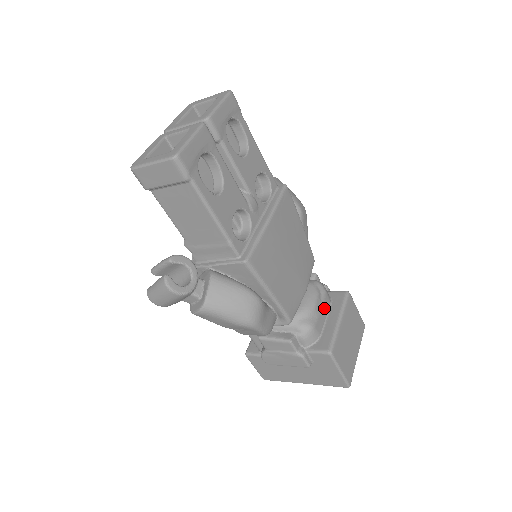
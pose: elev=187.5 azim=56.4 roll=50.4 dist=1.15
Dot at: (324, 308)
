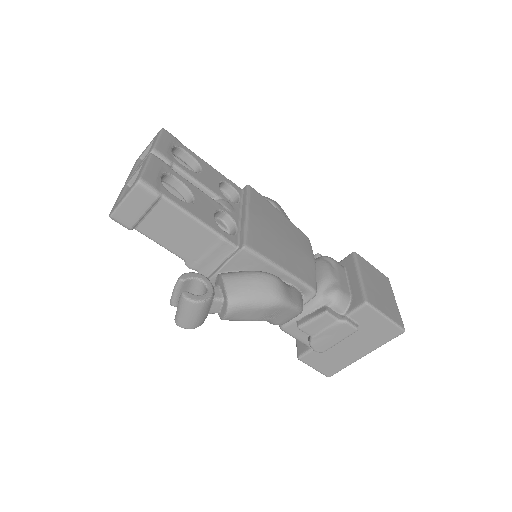
Dot at: (341, 274)
